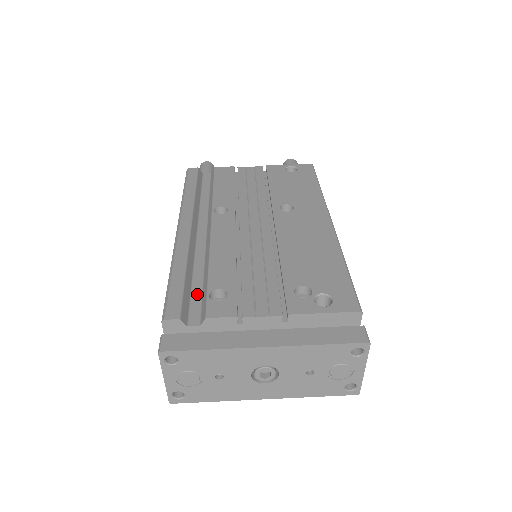
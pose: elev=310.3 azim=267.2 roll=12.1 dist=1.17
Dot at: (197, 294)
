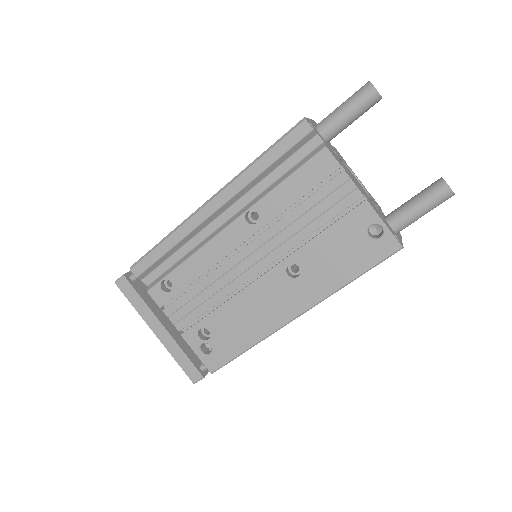
Dot at: (166, 266)
